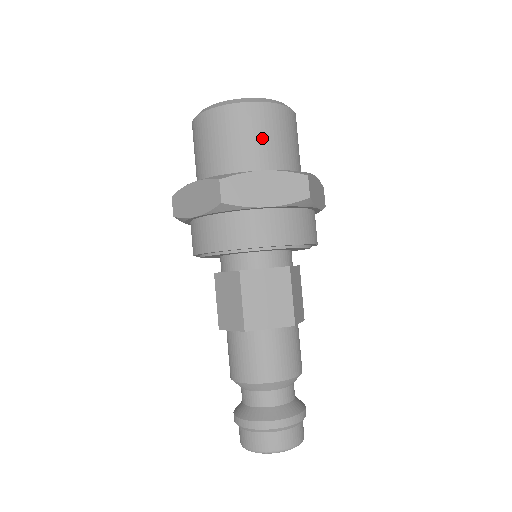
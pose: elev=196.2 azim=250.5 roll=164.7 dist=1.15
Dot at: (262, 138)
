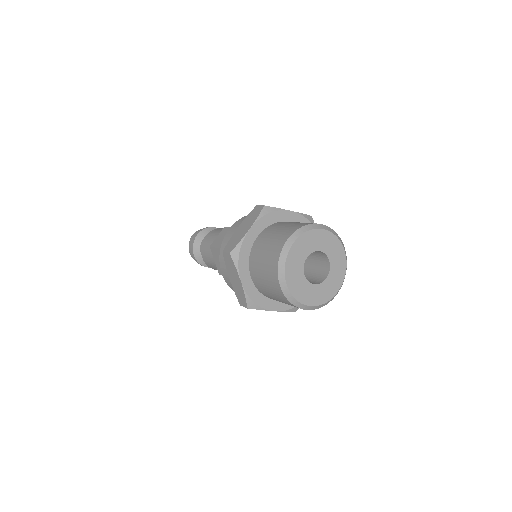
Dot at: occluded
